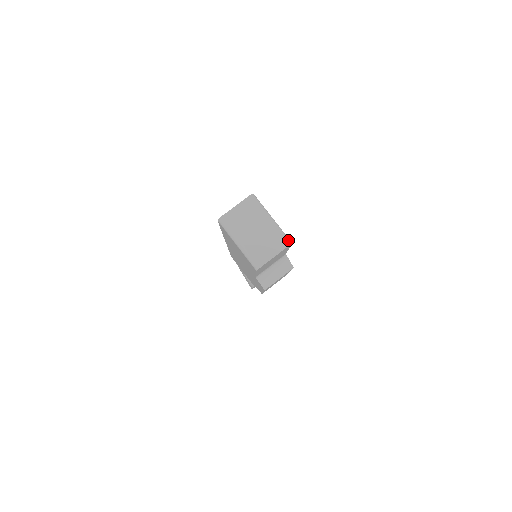
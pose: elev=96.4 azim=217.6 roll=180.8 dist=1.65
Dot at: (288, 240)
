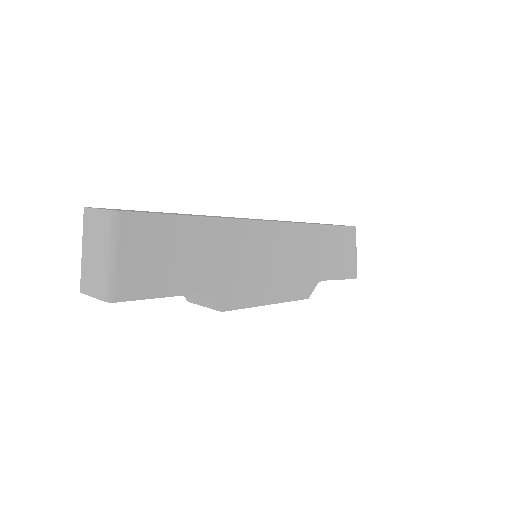
Dot at: (109, 295)
